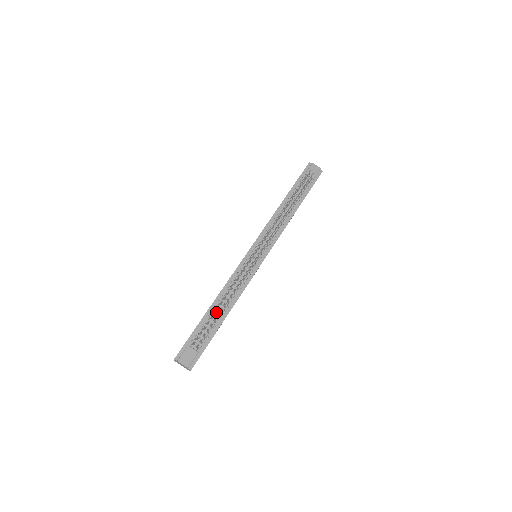
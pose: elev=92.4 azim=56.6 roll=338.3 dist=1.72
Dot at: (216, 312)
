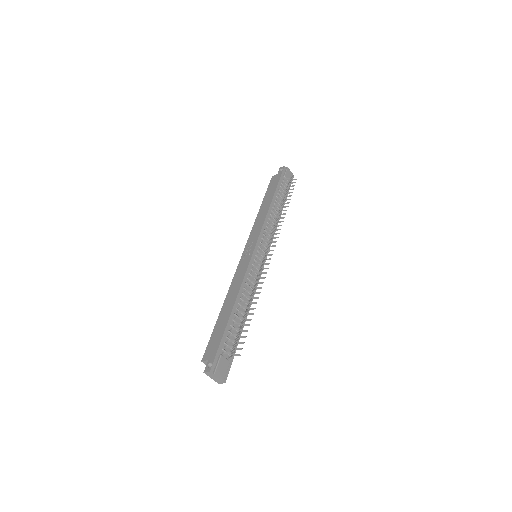
Dot at: (238, 316)
